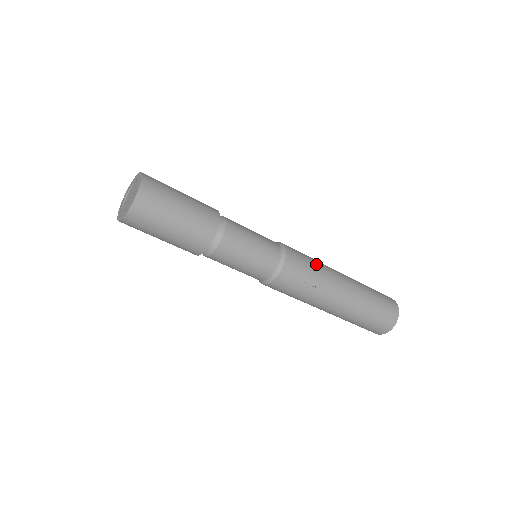
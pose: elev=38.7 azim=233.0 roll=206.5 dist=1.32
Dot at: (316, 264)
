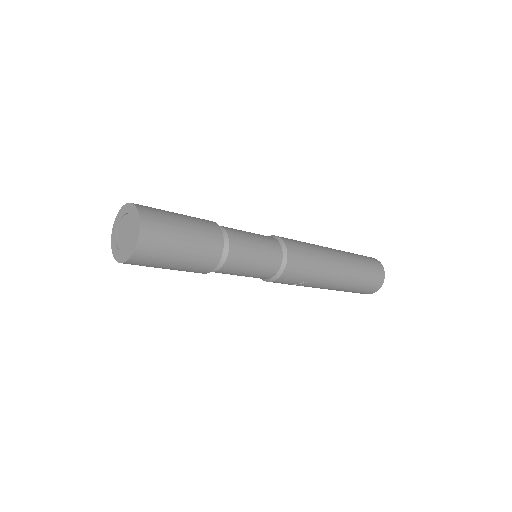
Dot at: (315, 261)
